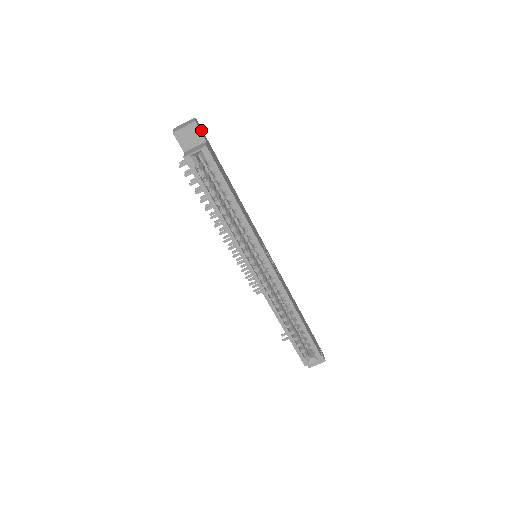
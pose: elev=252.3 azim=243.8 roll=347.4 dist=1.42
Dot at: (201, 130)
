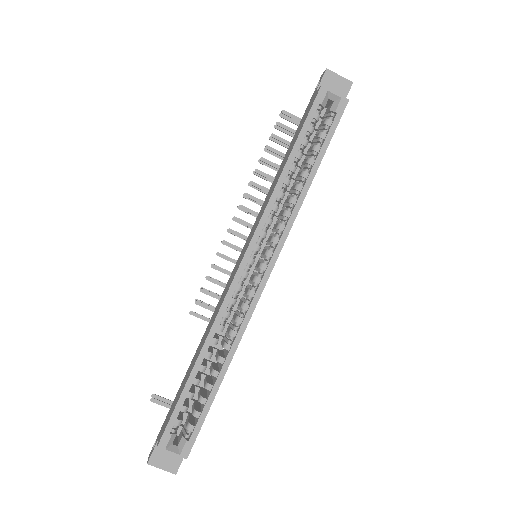
Dot at: occluded
